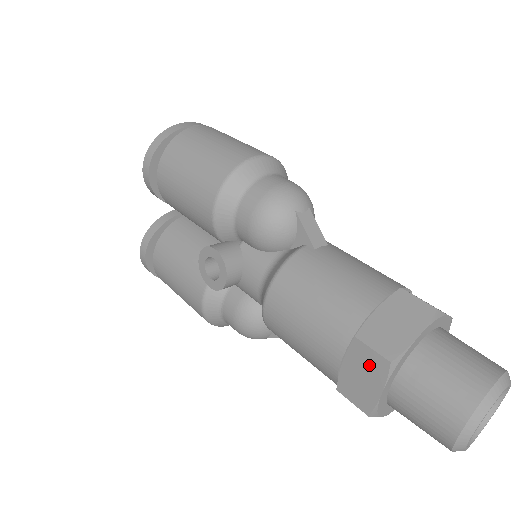
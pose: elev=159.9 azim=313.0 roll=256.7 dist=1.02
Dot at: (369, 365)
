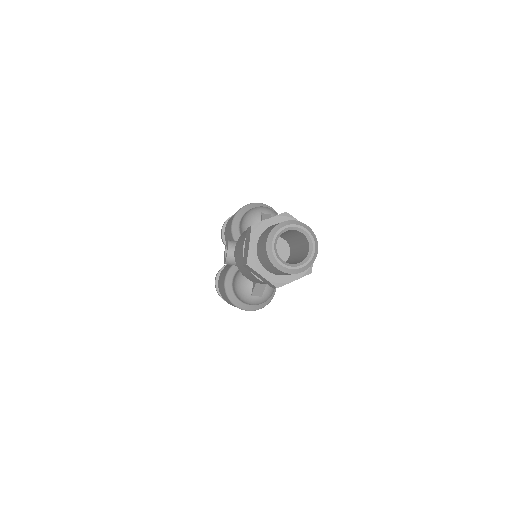
Dot at: (248, 236)
